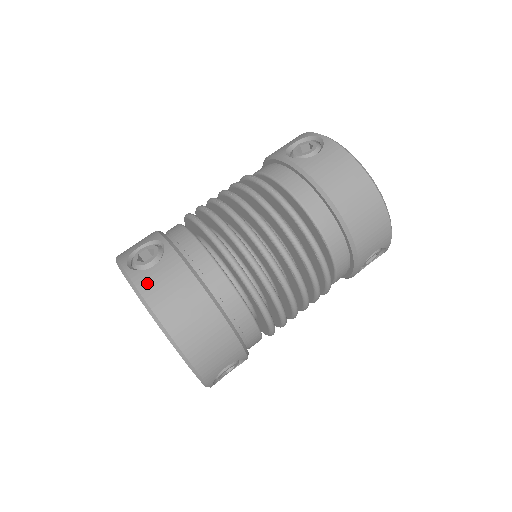
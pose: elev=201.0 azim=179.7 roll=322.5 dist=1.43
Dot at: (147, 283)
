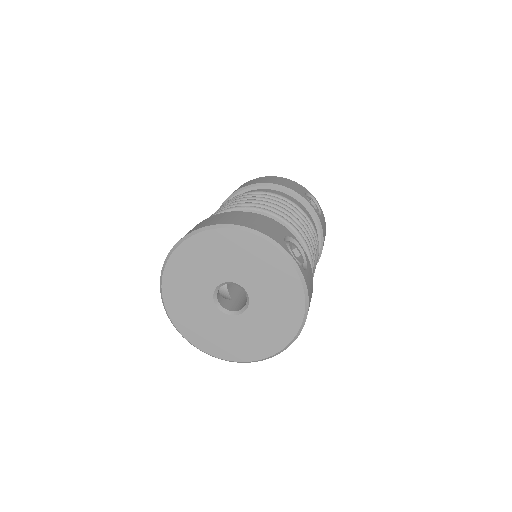
Dot at: occluded
